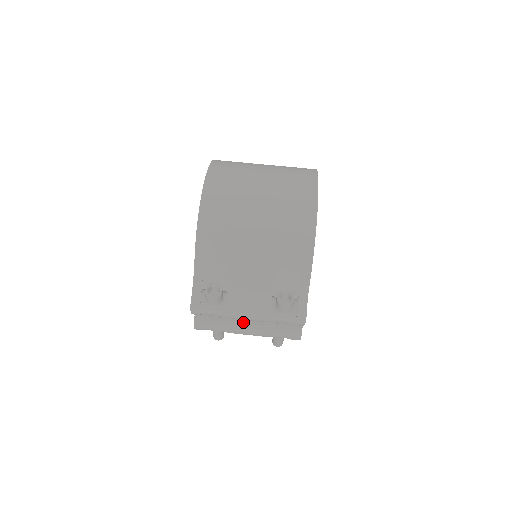
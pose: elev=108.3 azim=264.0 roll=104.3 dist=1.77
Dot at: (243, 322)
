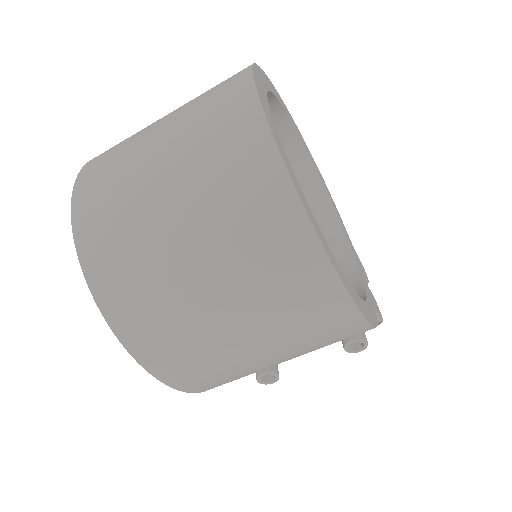
Dot at: occluded
